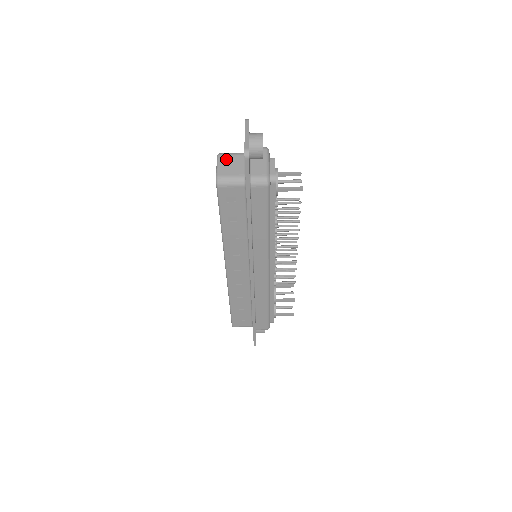
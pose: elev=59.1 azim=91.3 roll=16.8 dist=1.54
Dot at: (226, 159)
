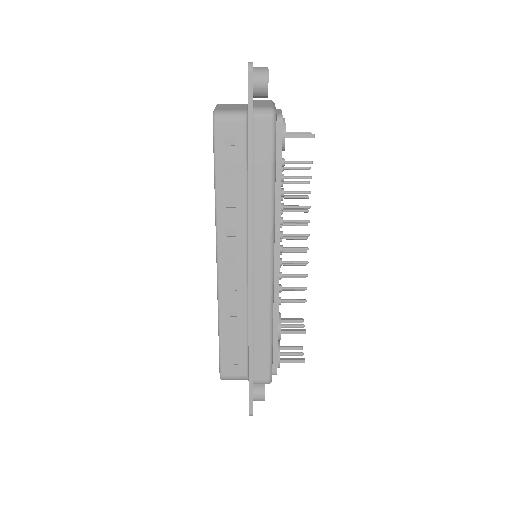
Dot at: (226, 105)
